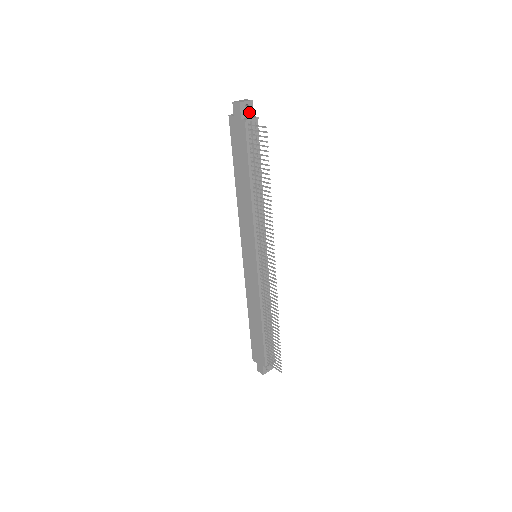
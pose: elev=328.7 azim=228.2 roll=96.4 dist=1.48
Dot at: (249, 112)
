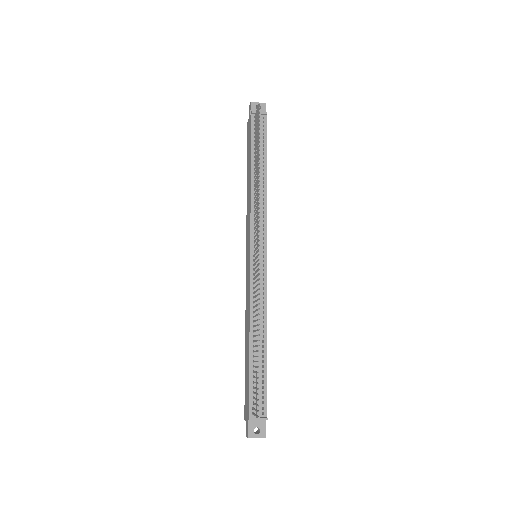
Dot at: occluded
